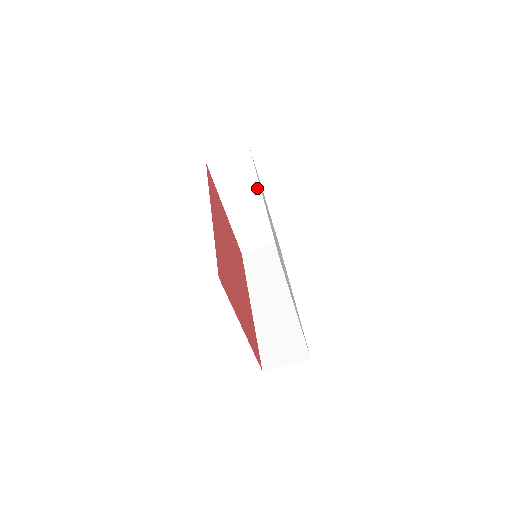
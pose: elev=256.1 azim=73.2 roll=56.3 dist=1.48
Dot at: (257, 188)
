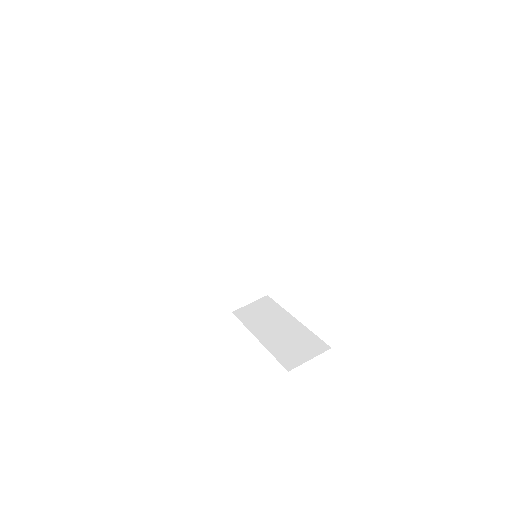
Dot at: (283, 314)
